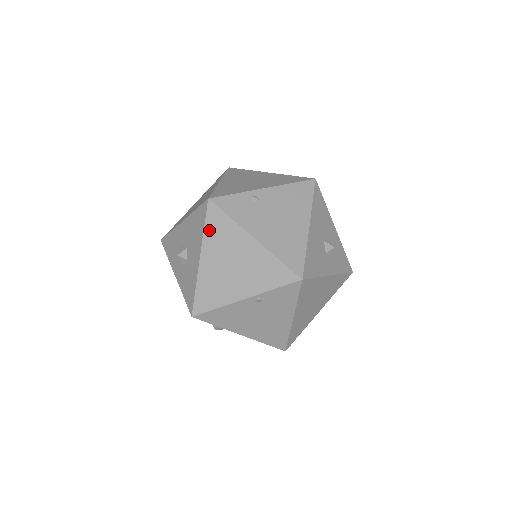
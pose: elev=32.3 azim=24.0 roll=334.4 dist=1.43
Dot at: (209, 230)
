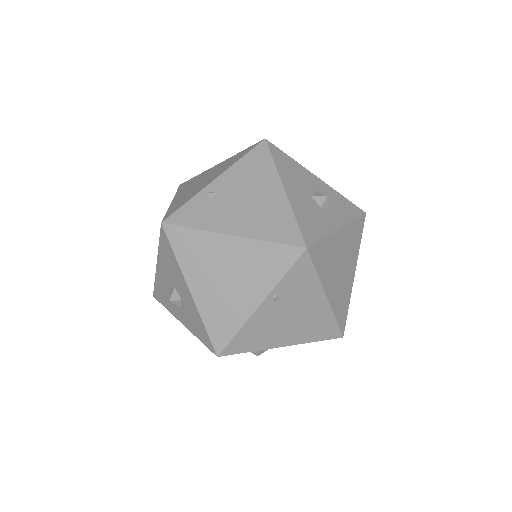
Dot at: (181, 255)
